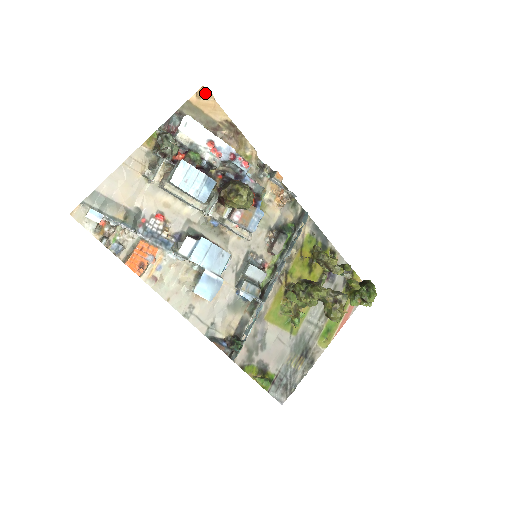
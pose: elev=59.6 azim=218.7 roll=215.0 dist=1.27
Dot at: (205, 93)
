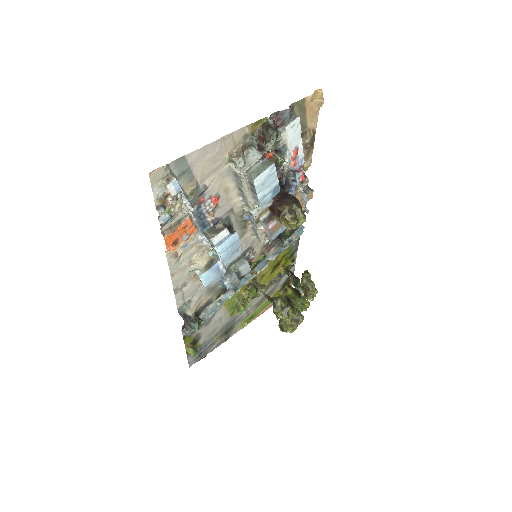
Dot at: (319, 98)
